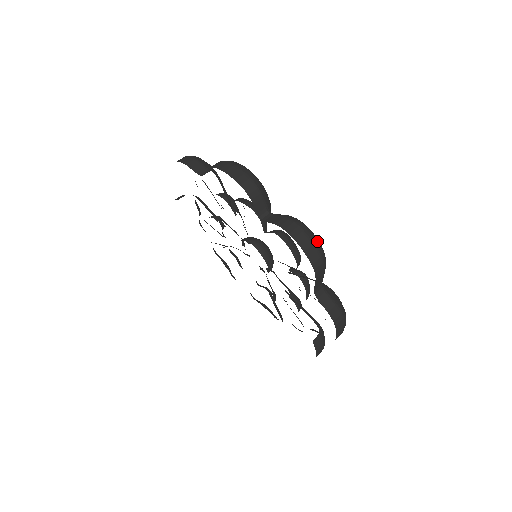
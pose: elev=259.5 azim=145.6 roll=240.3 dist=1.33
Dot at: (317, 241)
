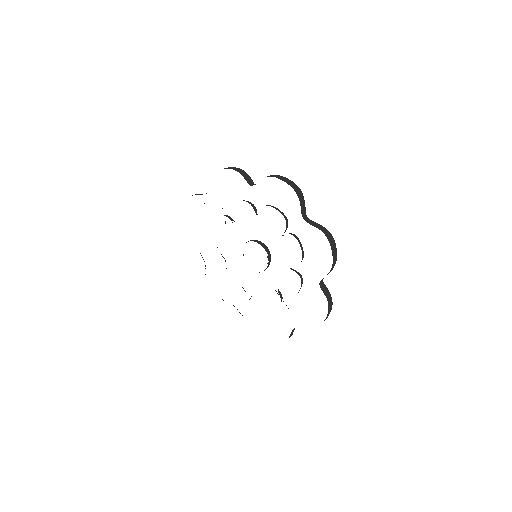
Dot at: (292, 181)
